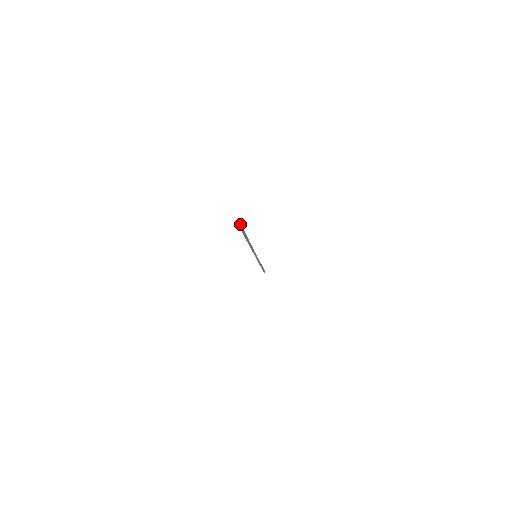
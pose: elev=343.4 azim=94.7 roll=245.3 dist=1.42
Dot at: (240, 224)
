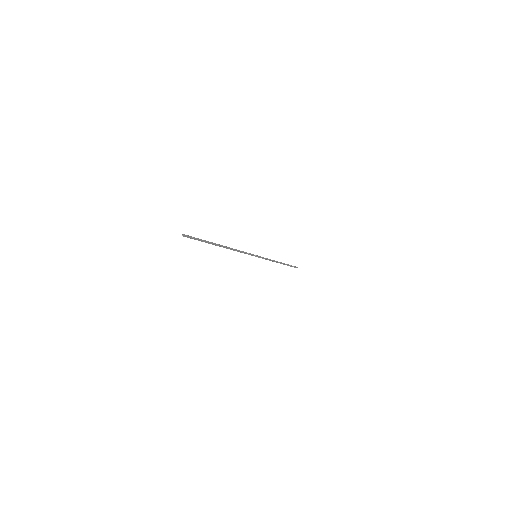
Dot at: (187, 236)
